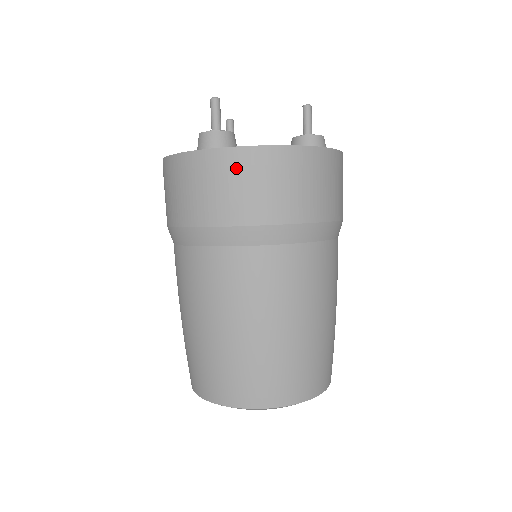
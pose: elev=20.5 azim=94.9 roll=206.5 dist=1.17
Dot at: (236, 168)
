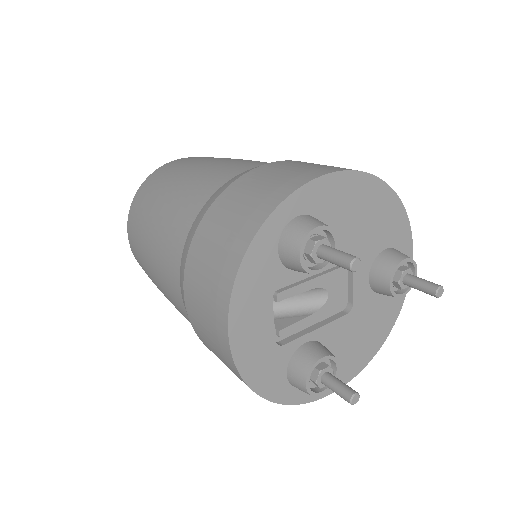
Dot at: occluded
